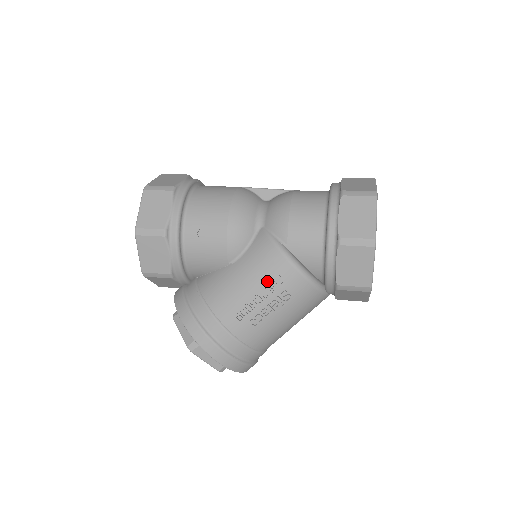
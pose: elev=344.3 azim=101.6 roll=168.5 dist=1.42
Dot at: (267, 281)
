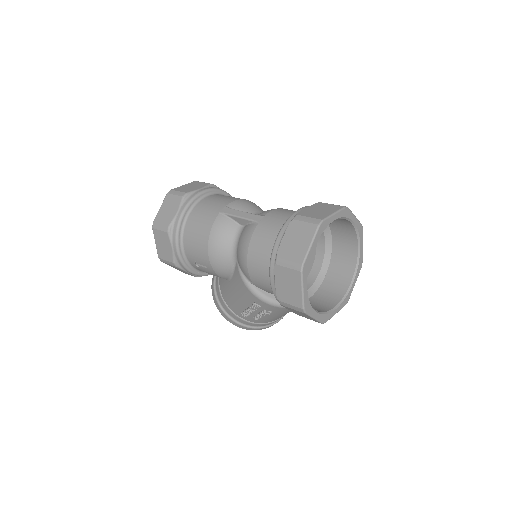
Dot at: (249, 303)
